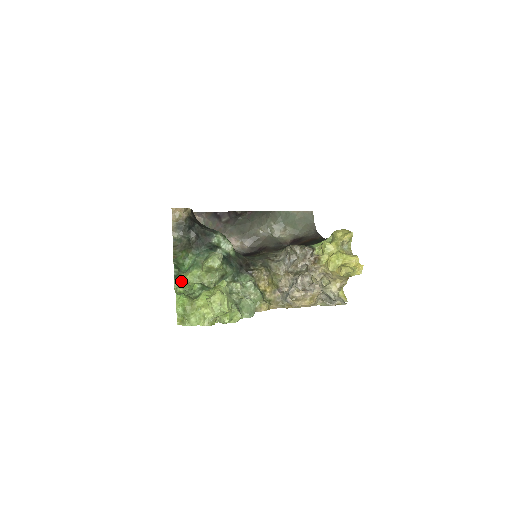
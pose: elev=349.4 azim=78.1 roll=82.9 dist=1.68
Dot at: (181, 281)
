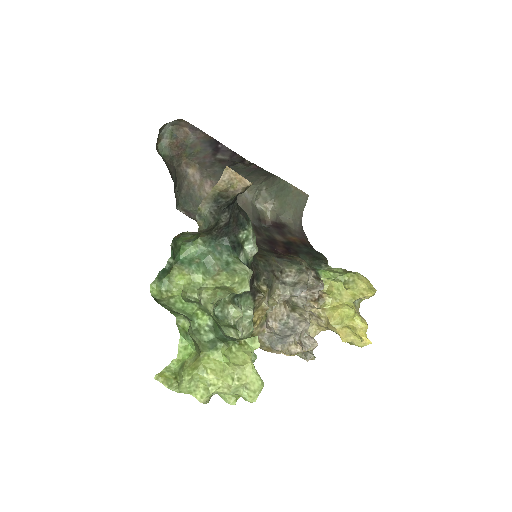
Dot at: (167, 277)
